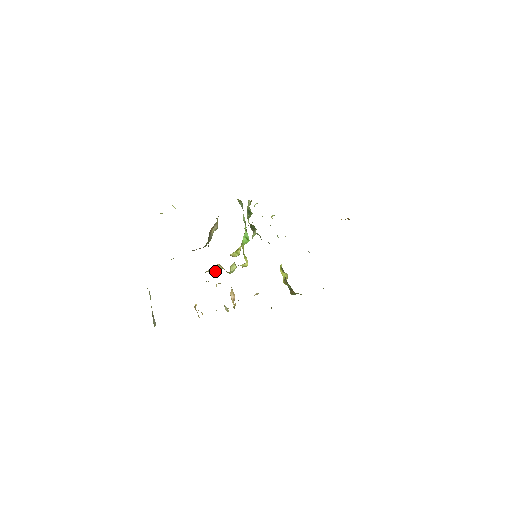
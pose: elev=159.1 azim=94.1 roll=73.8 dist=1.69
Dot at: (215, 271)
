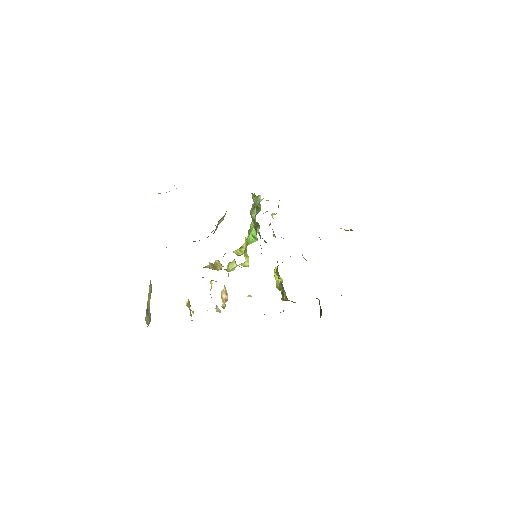
Dot at: (214, 267)
